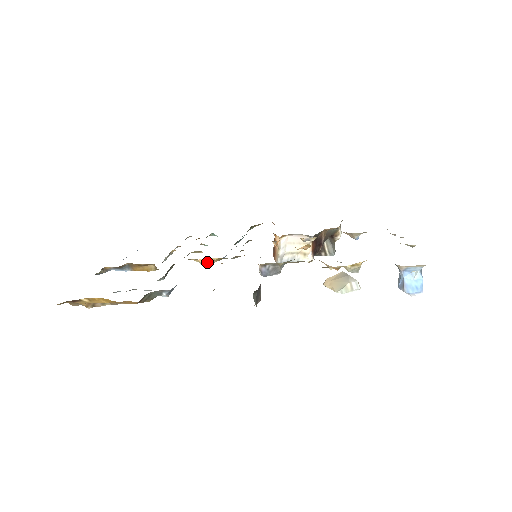
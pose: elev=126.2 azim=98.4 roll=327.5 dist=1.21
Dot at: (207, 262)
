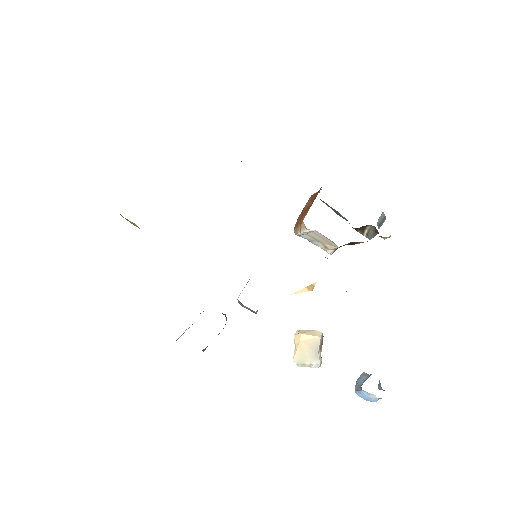
Dot at: occluded
